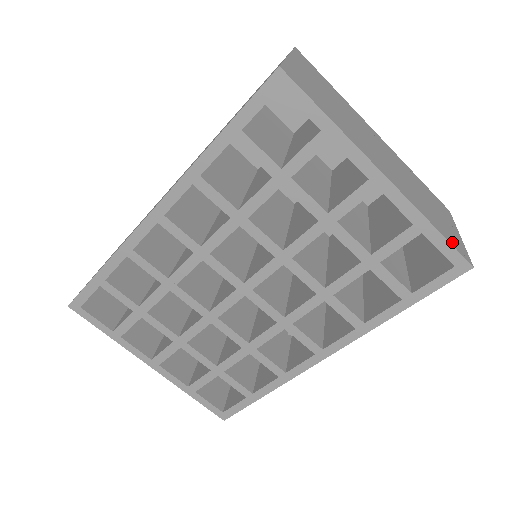
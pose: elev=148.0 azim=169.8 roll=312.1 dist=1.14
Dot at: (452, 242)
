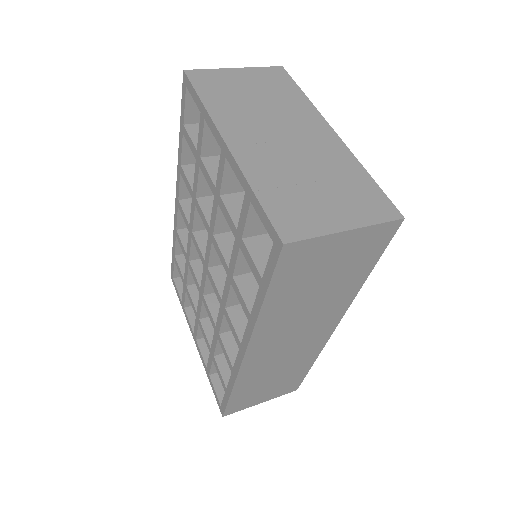
Dot at: (277, 215)
